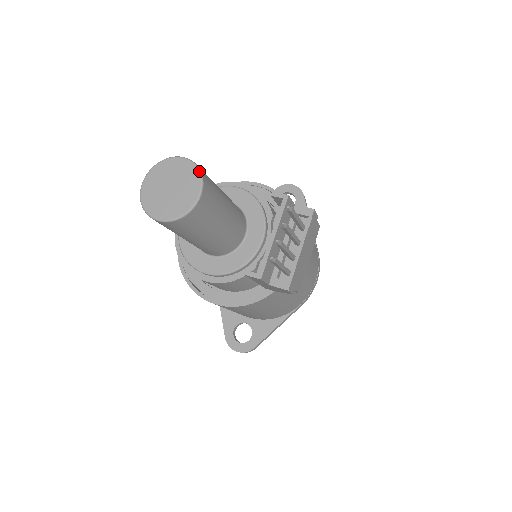
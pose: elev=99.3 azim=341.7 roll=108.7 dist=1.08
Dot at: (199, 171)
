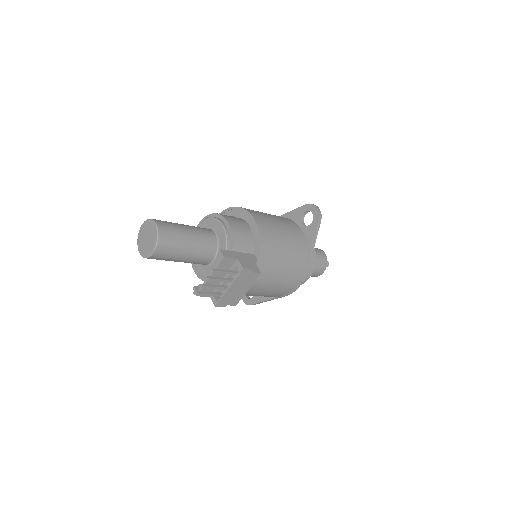
Dot at: (157, 238)
